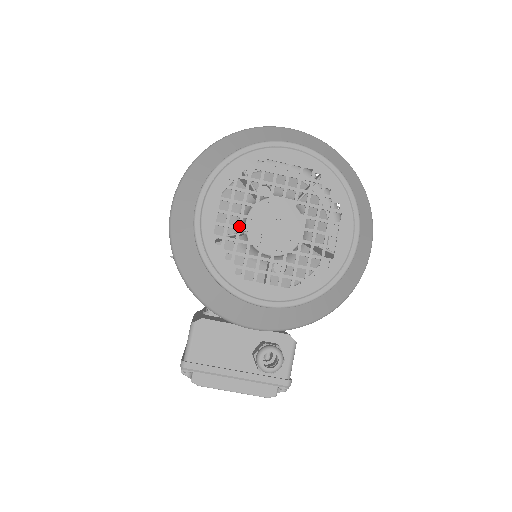
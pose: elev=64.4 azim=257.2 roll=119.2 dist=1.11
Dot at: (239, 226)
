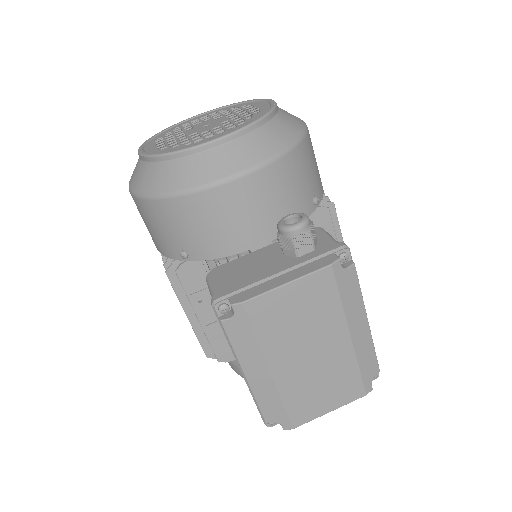
Dot at: (176, 139)
